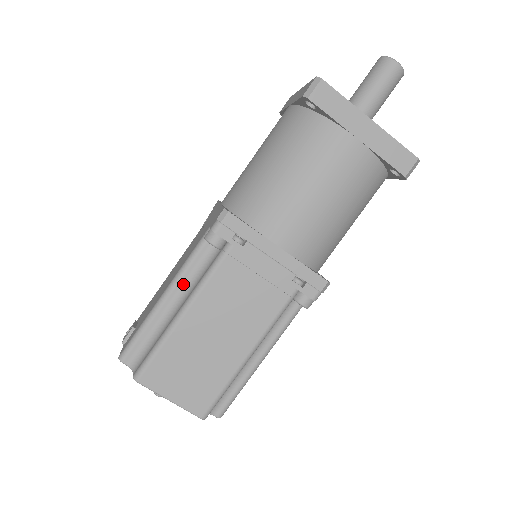
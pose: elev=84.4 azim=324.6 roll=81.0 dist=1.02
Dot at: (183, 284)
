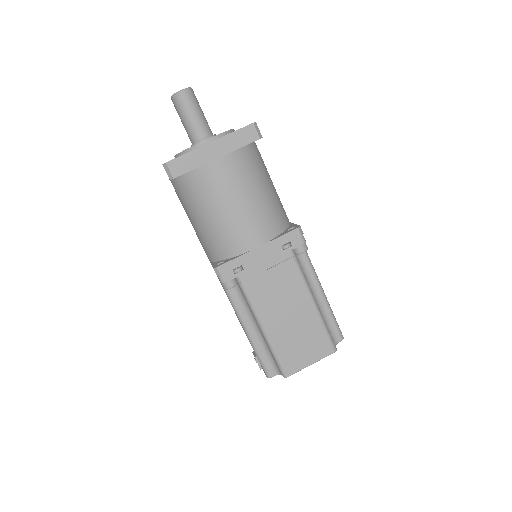
Dot at: (245, 316)
